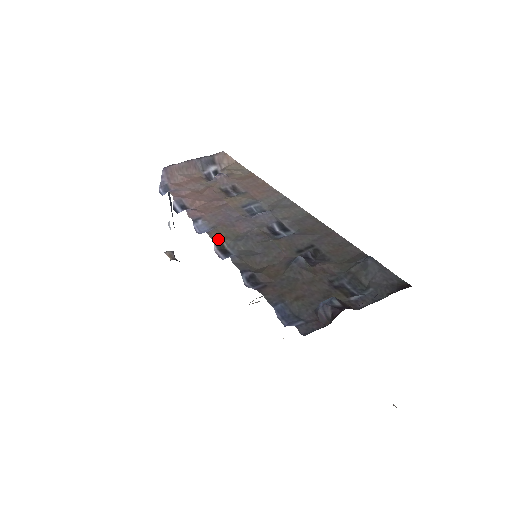
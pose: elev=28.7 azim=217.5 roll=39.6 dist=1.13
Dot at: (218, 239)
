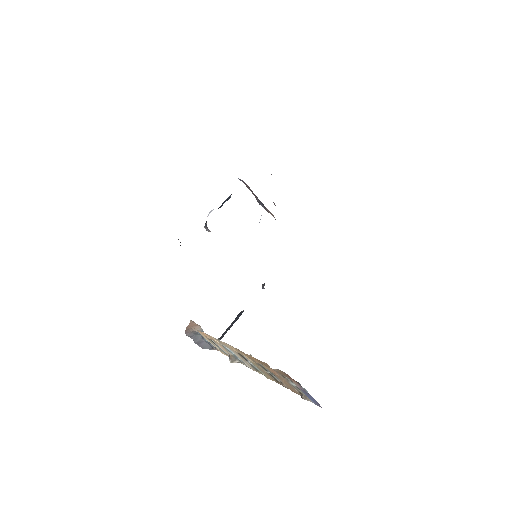
Dot at: occluded
